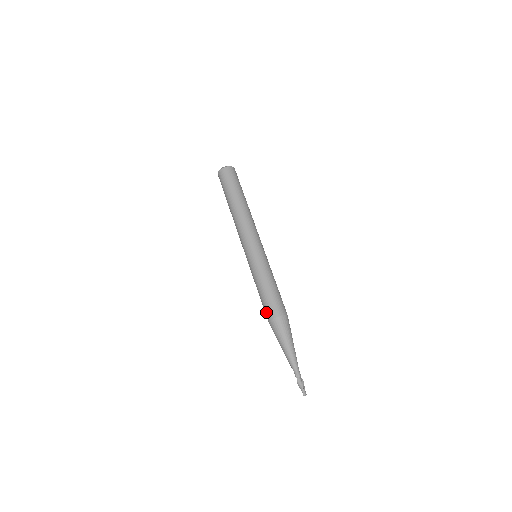
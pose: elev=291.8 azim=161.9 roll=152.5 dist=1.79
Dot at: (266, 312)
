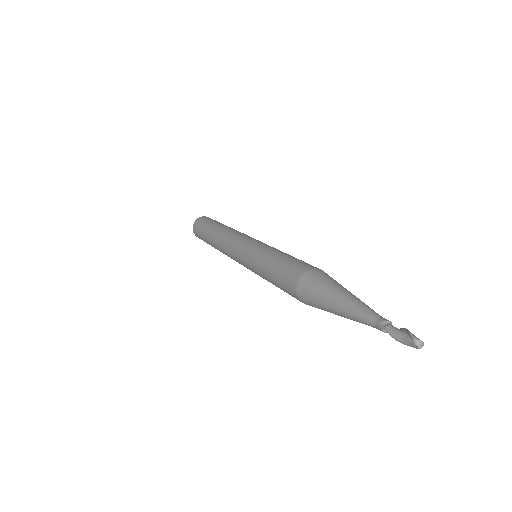
Dot at: (287, 282)
